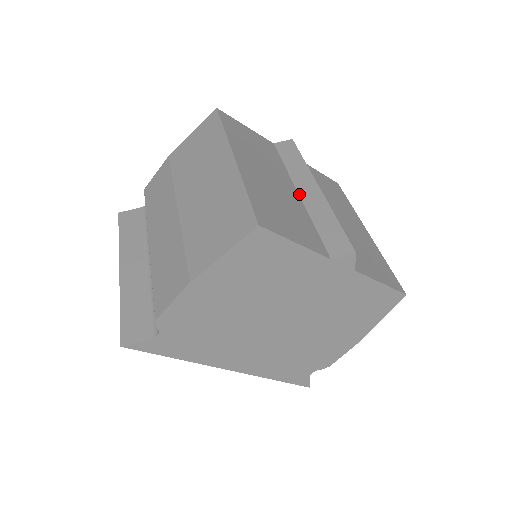
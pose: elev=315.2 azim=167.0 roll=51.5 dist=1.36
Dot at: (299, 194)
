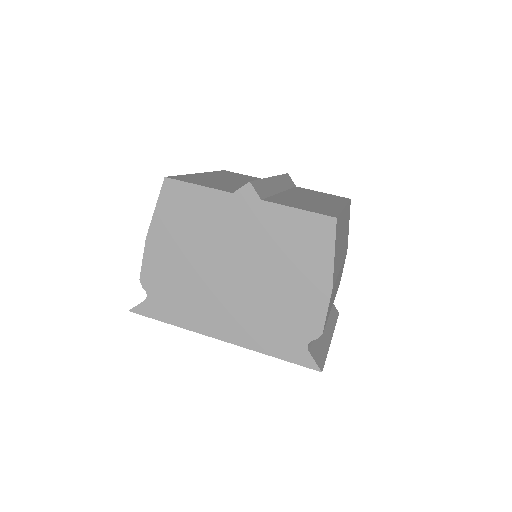
Dot at: occluded
